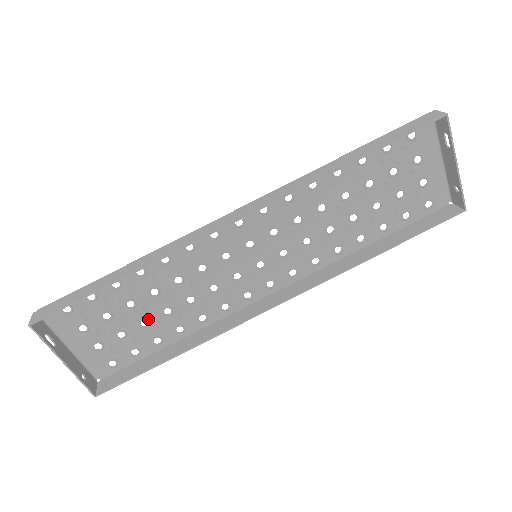
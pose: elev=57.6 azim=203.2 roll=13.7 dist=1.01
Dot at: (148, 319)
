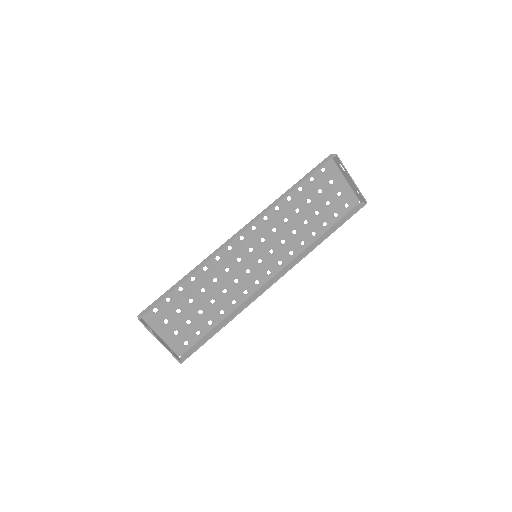
Dot at: (202, 309)
